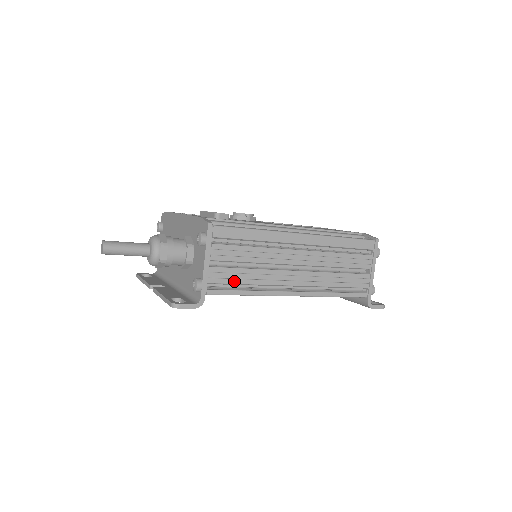
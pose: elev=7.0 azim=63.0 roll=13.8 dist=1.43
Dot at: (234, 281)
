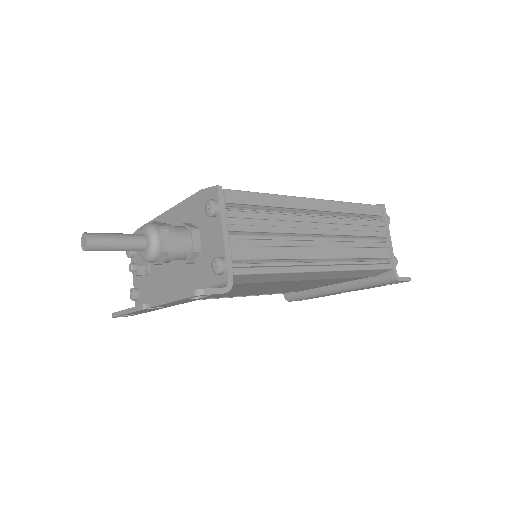
Dot at: (260, 256)
